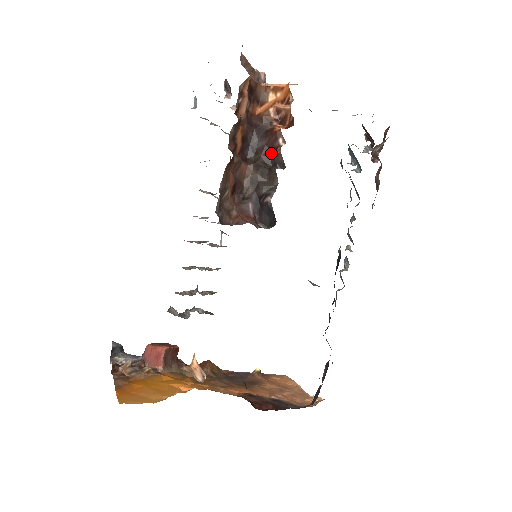
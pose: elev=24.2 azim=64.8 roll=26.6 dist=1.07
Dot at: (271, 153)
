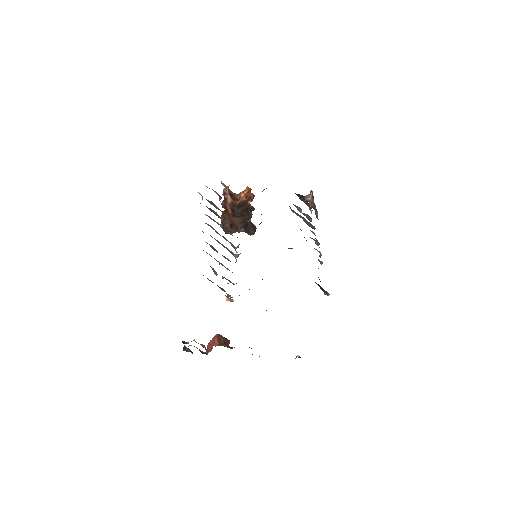
Dot at: (247, 209)
